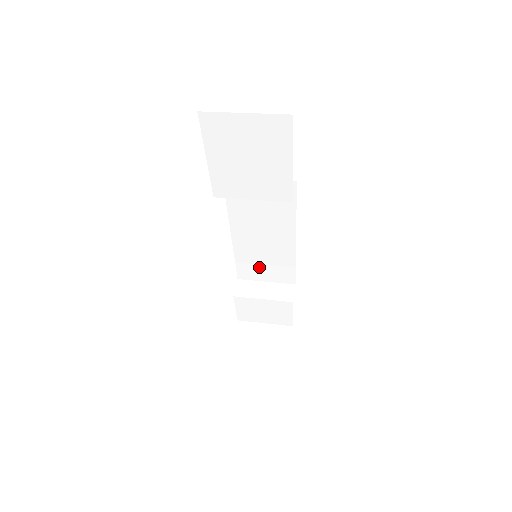
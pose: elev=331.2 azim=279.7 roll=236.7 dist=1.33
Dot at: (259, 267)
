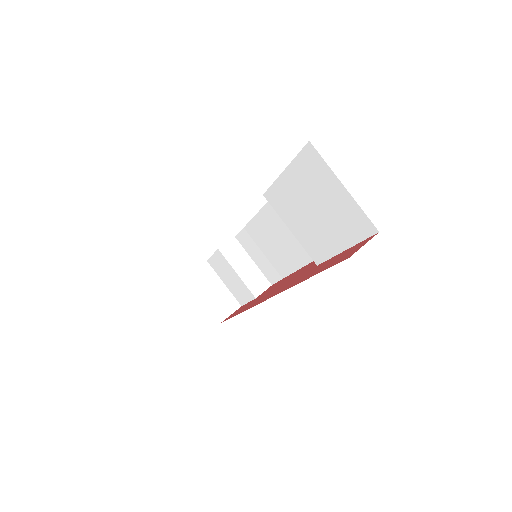
Dot at: (258, 249)
